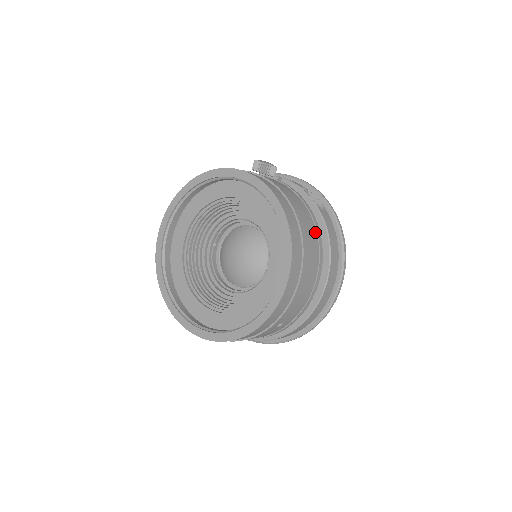
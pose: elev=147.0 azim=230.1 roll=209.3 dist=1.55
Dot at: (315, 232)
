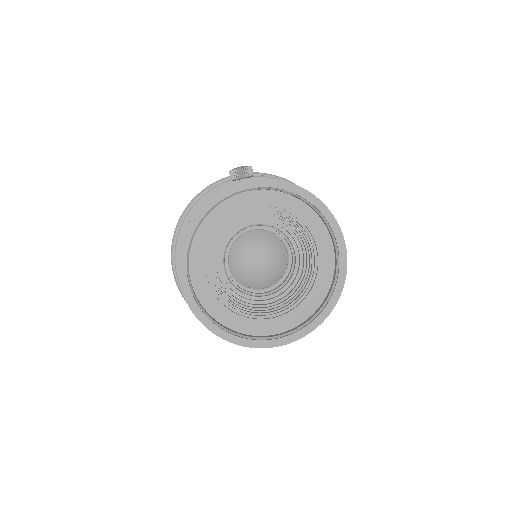
Dot at: occluded
